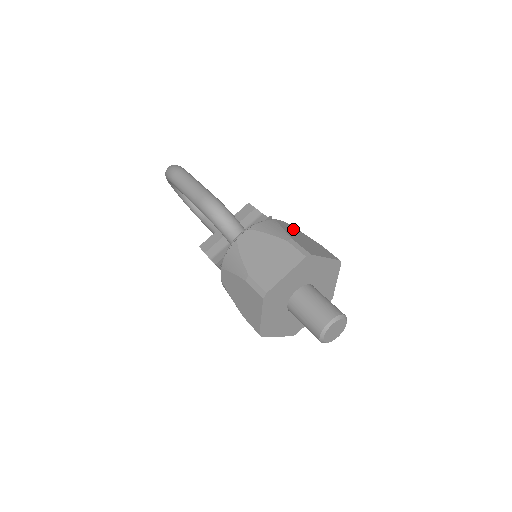
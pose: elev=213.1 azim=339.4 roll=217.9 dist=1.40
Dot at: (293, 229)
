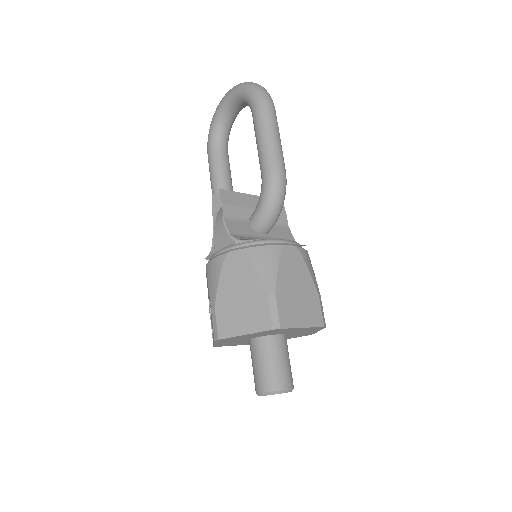
Dot at: occluded
